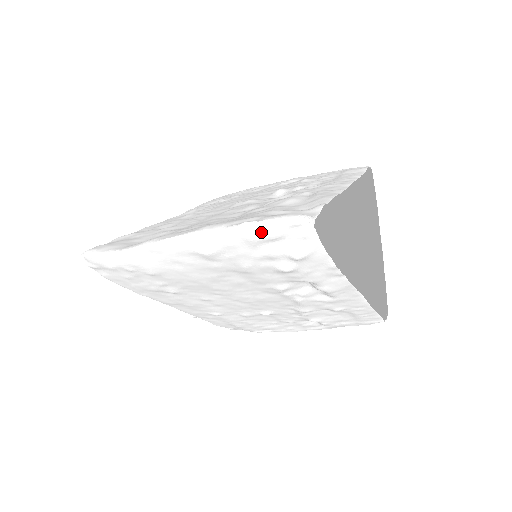
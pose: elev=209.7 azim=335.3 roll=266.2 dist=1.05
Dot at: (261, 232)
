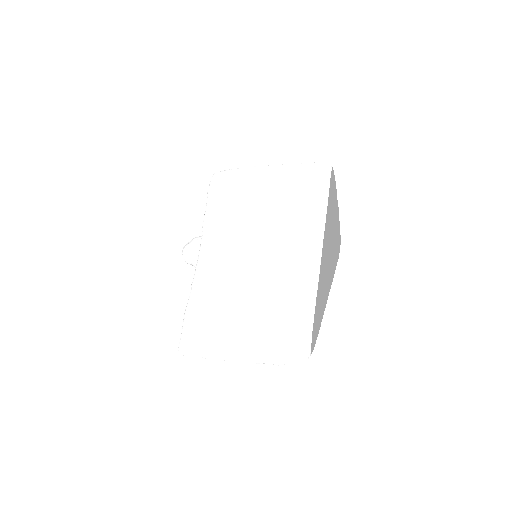
Dot at: (285, 363)
